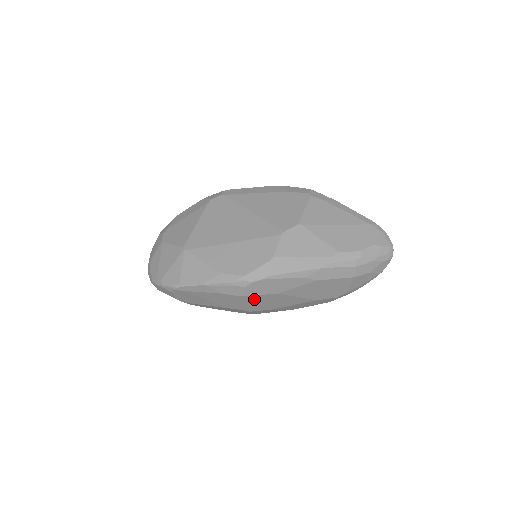
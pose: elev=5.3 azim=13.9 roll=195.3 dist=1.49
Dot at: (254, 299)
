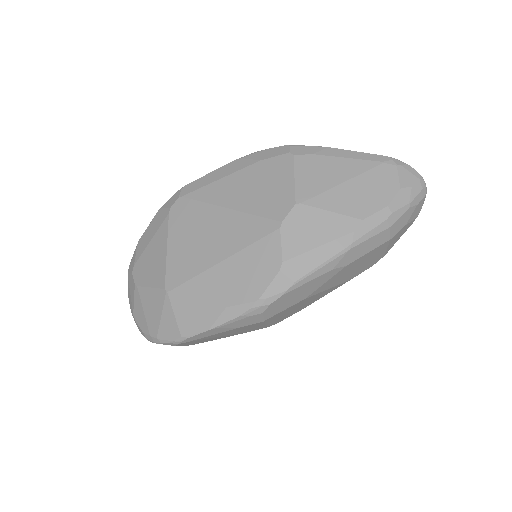
Dot at: (278, 315)
